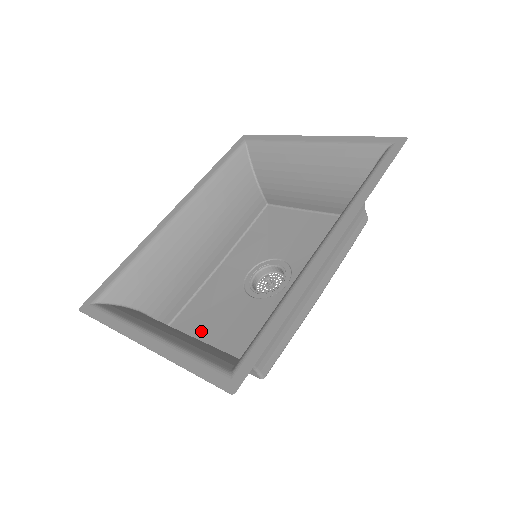
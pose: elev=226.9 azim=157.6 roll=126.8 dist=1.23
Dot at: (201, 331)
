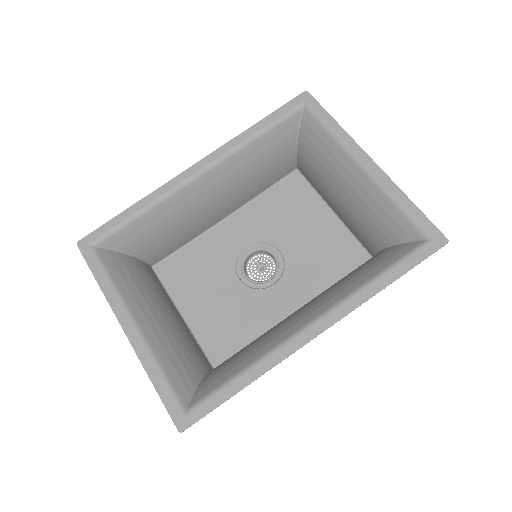
Dot at: (183, 289)
